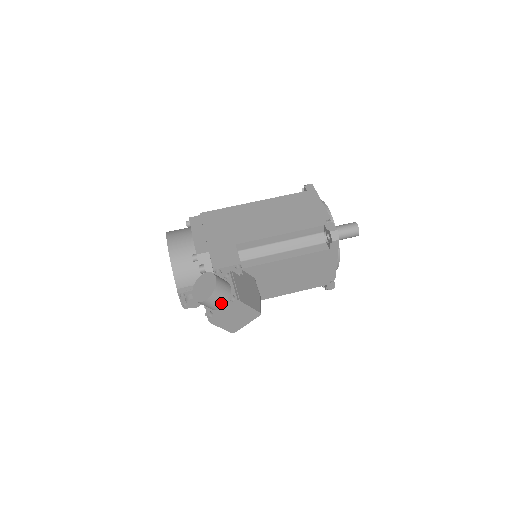
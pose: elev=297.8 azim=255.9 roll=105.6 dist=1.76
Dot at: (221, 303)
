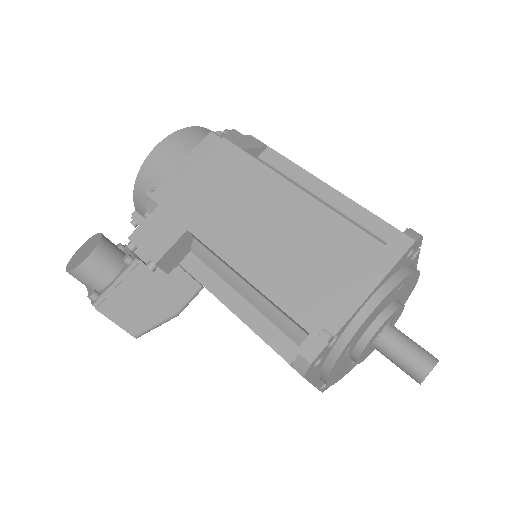
Dot at: (88, 287)
